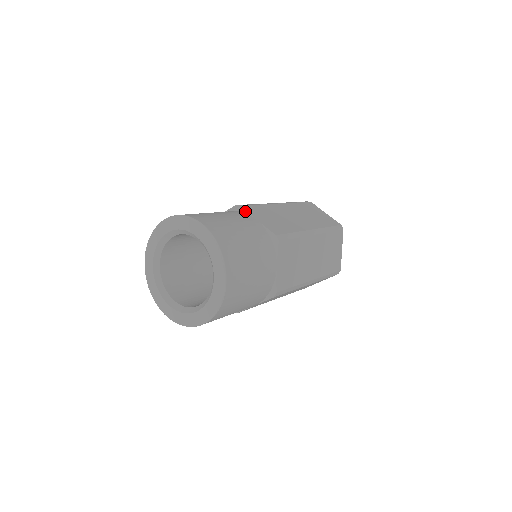
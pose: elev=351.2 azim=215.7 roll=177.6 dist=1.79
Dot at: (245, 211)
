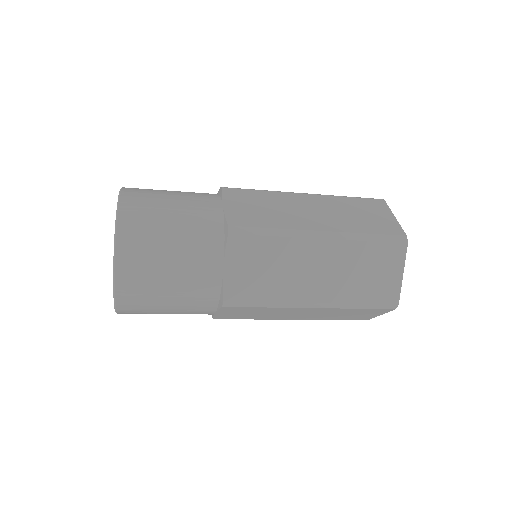
Dot at: (221, 194)
